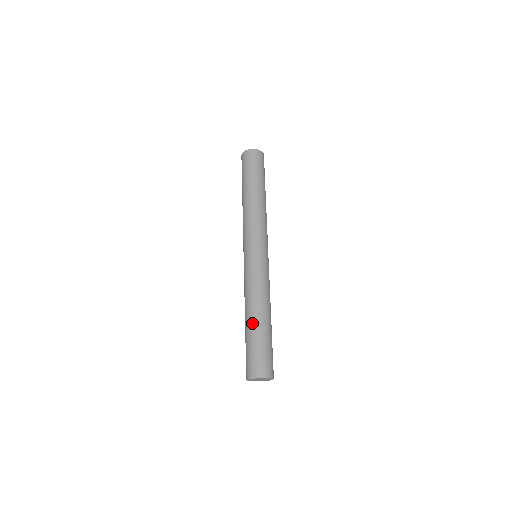
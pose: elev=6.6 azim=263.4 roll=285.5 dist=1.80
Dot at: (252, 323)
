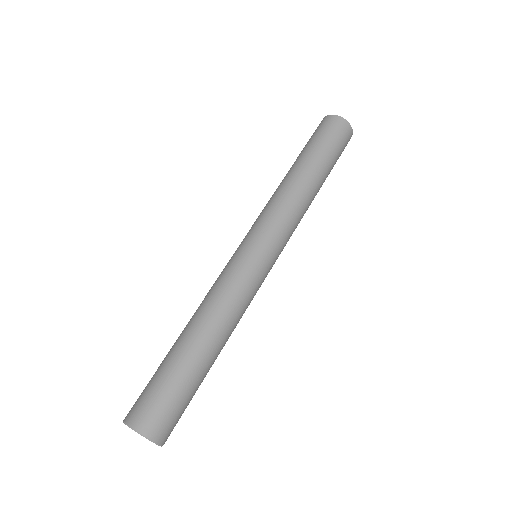
Dot at: (179, 341)
